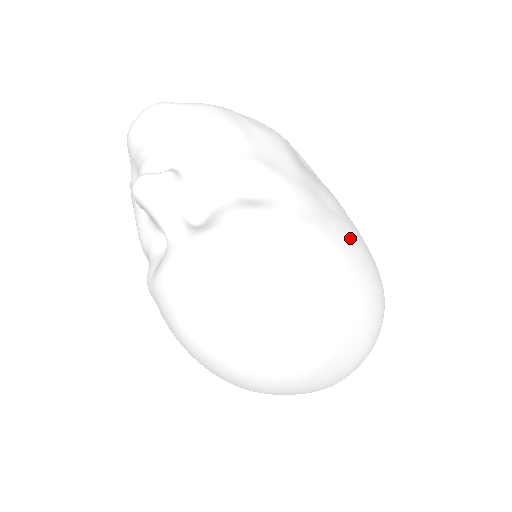
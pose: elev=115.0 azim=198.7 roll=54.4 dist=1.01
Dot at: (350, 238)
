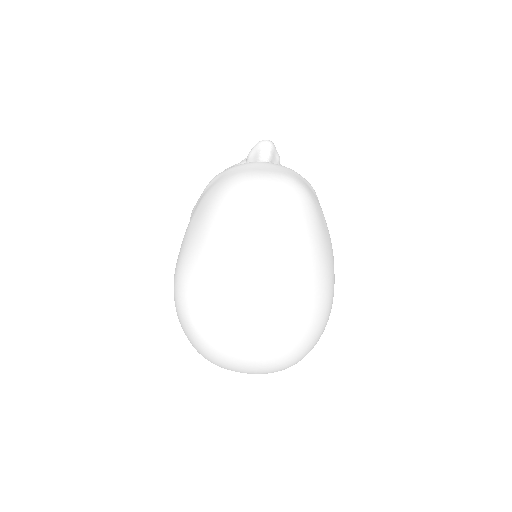
Dot at: occluded
